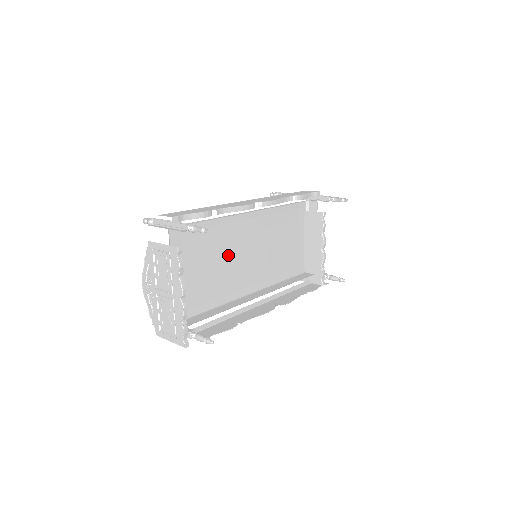
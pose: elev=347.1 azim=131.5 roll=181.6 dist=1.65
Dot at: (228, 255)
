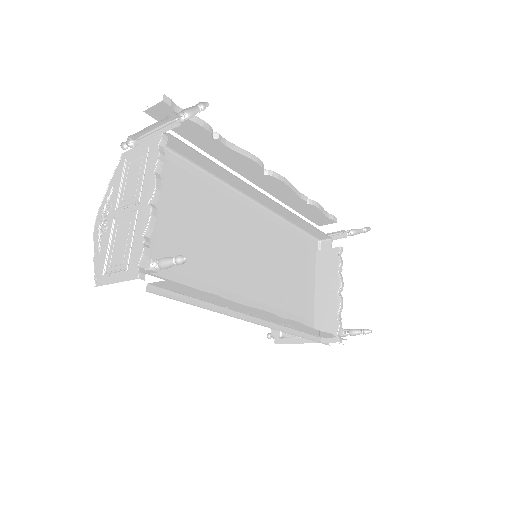
Dot at: (221, 233)
